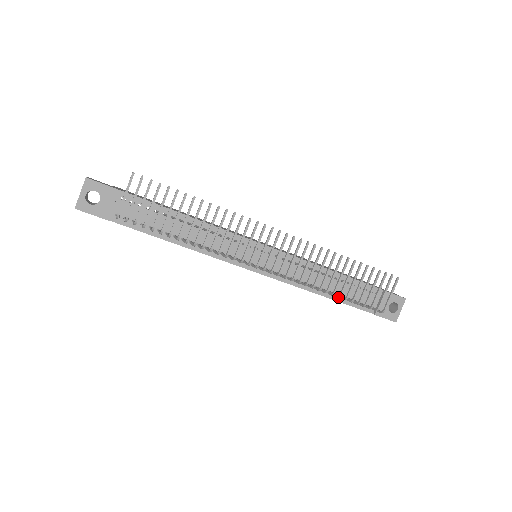
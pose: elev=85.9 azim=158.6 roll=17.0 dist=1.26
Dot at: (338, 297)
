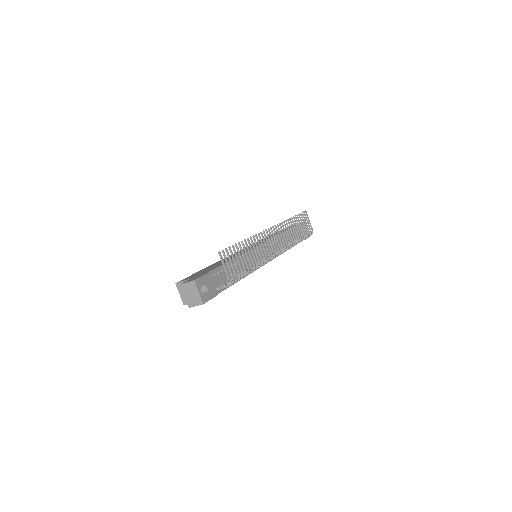
Dot at: (300, 241)
